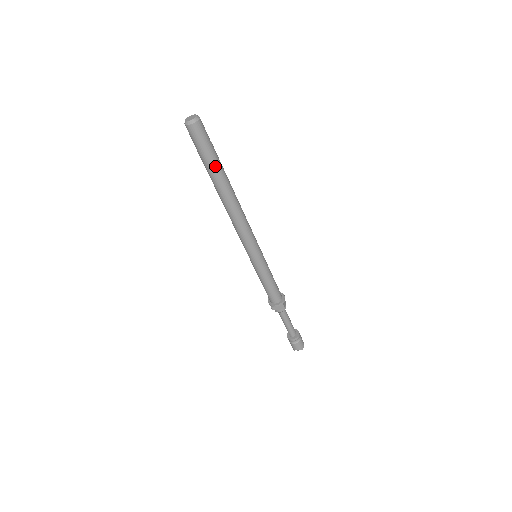
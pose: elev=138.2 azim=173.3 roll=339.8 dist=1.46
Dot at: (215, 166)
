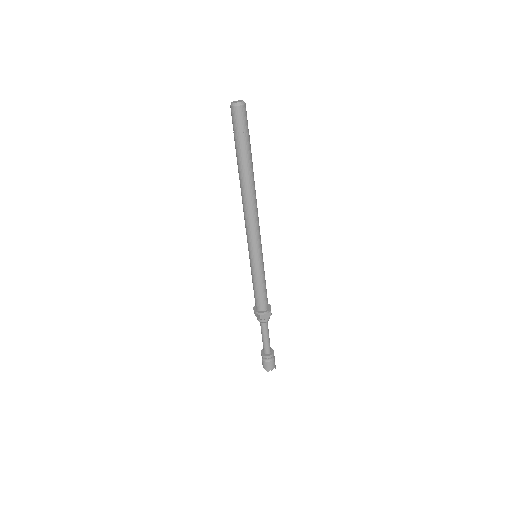
Dot at: (250, 151)
